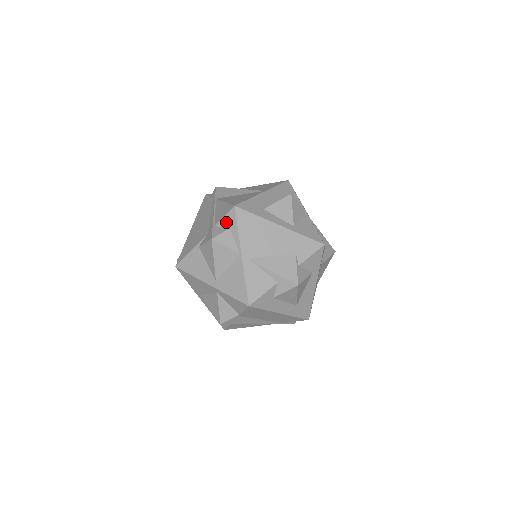
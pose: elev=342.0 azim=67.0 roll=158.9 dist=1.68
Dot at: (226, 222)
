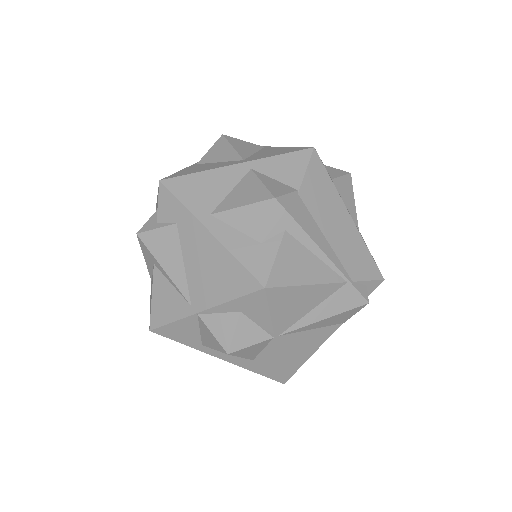
Dot at: occluded
